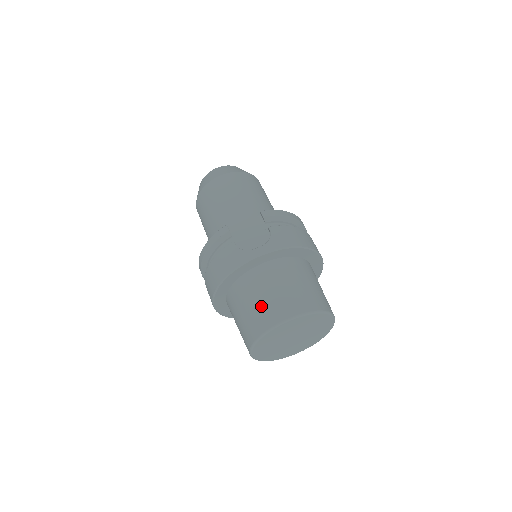
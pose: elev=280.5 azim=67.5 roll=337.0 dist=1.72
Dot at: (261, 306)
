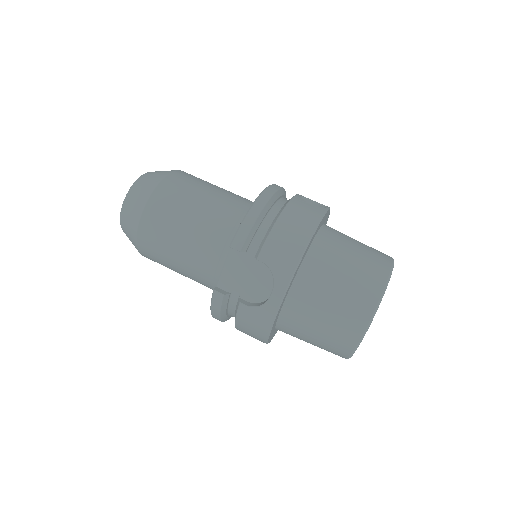
Dot at: (327, 335)
